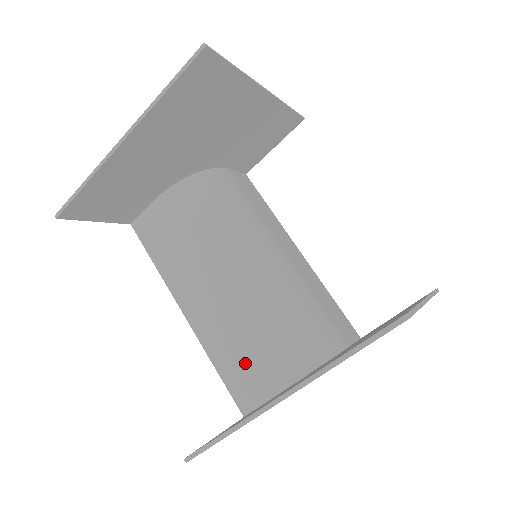
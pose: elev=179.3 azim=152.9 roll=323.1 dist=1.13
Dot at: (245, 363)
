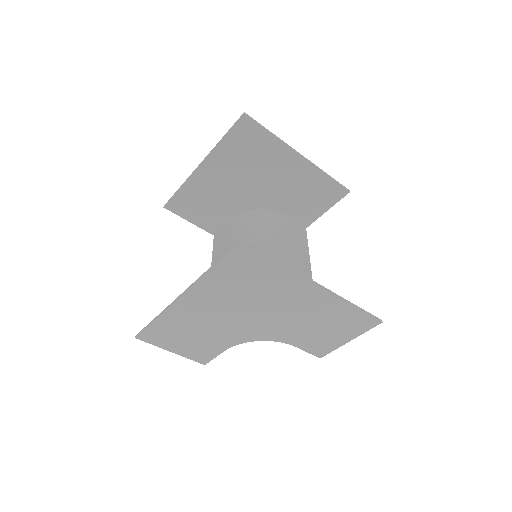
Dot at: occluded
